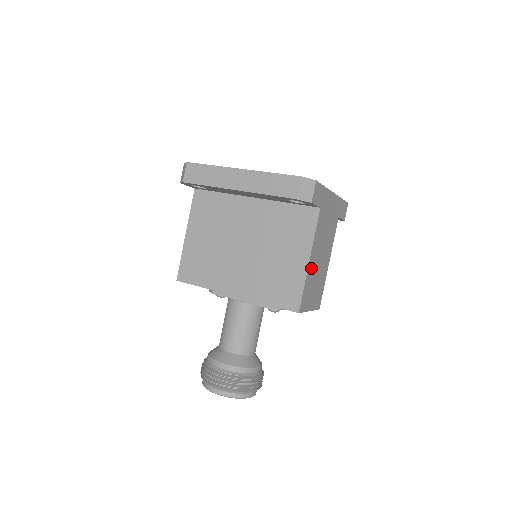
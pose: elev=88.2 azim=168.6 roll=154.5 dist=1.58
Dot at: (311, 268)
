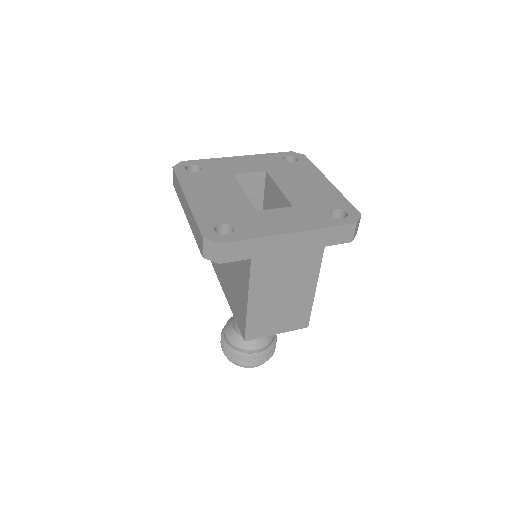
Dot at: (258, 306)
